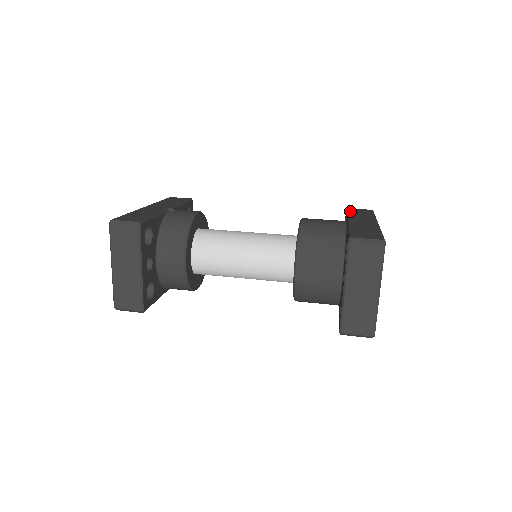
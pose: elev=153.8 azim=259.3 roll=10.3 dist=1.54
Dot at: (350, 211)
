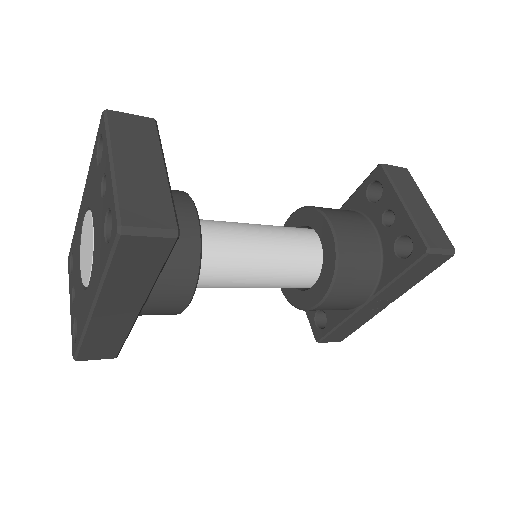
Dot at: occluded
